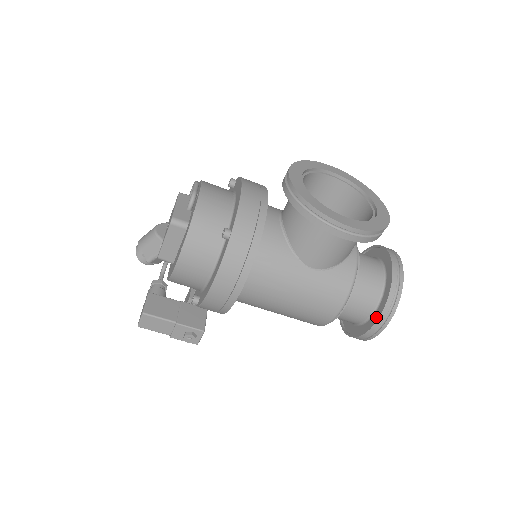
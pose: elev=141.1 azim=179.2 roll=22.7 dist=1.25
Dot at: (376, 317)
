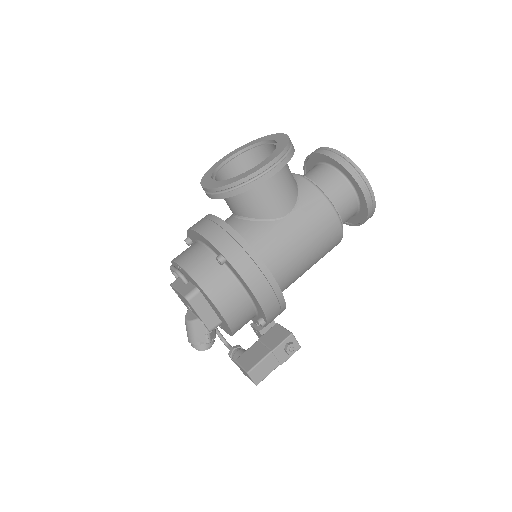
Dot at: (358, 189)
